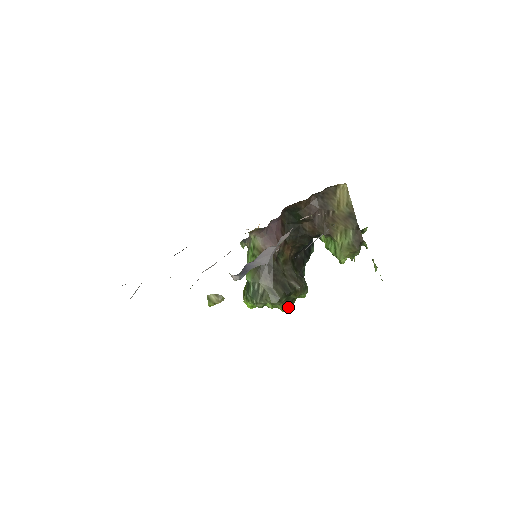
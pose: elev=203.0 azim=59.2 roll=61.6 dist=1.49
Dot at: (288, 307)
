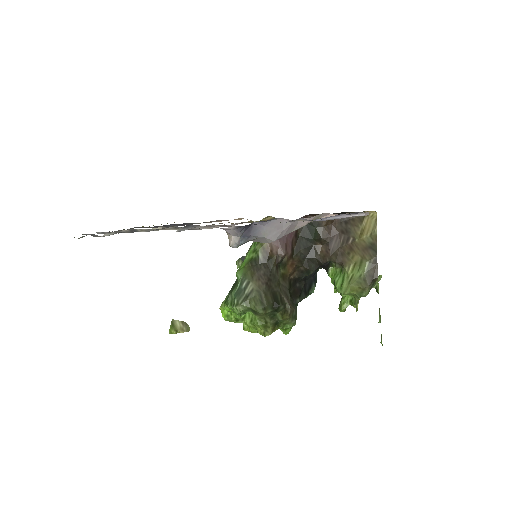
Dot at: (268, 330)
